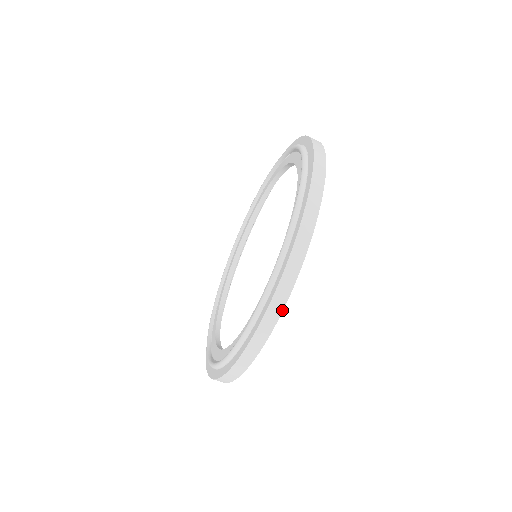
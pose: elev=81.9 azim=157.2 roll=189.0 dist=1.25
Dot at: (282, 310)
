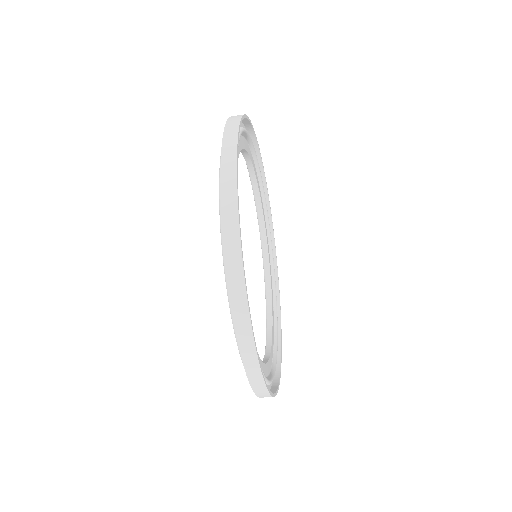
Dot at: (271, 396)
